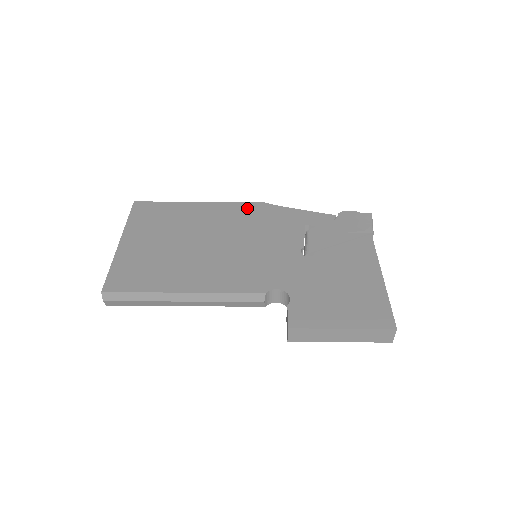
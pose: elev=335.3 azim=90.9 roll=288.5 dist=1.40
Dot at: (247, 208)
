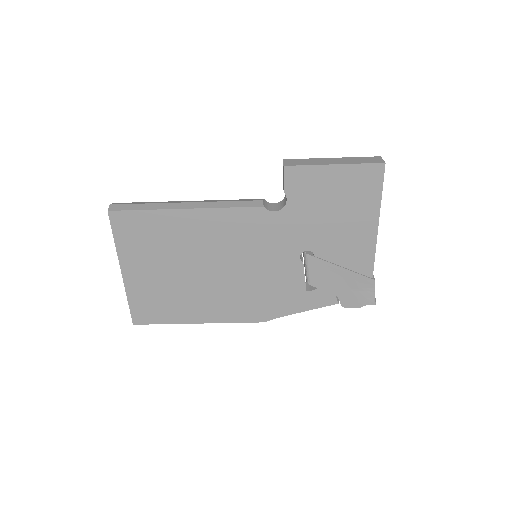
Dot at: occluded
